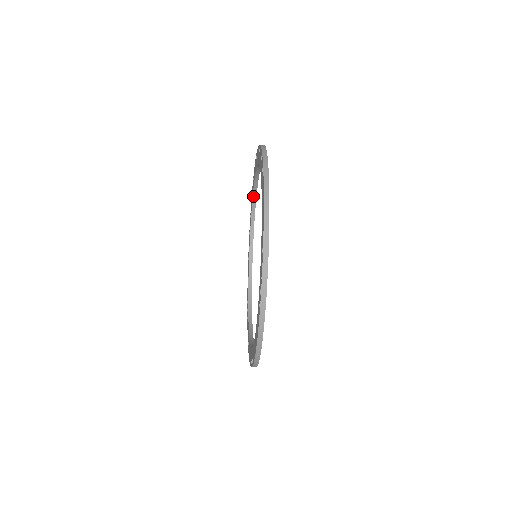
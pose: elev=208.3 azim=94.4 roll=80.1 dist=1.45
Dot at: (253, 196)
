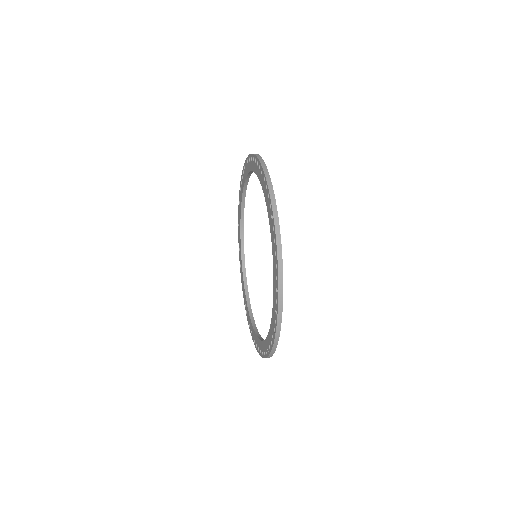
Dot at: (264, 193)
